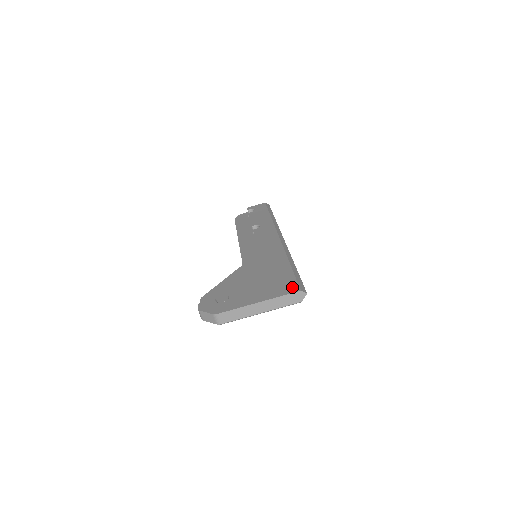
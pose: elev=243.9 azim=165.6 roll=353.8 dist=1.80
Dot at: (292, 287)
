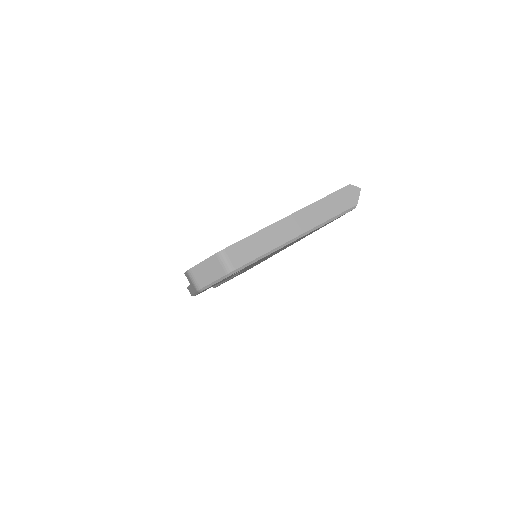
Dot at: occluded
